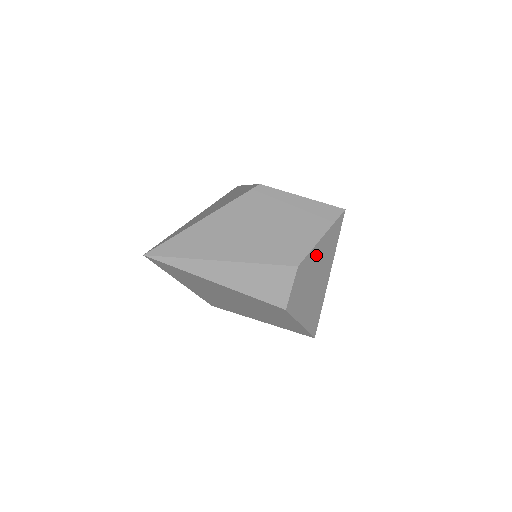
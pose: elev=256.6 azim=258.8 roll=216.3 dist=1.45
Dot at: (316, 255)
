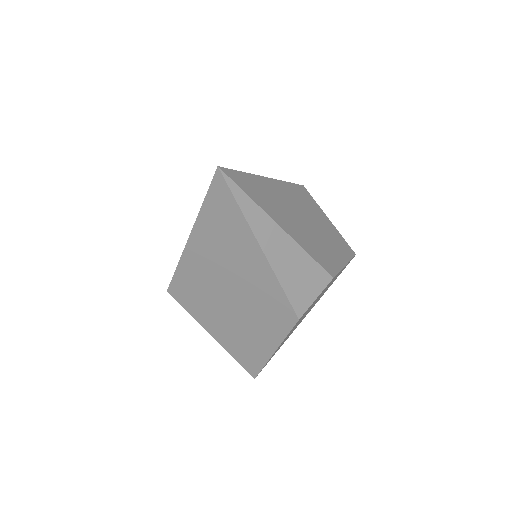
Dot at: occluded
